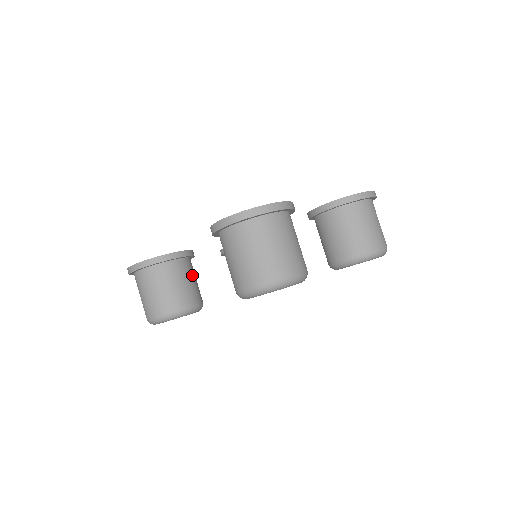
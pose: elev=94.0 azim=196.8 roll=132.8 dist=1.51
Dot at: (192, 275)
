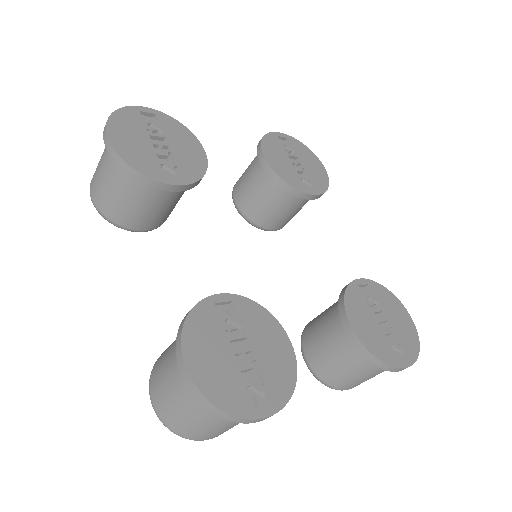
Dot at: (176, 200)
